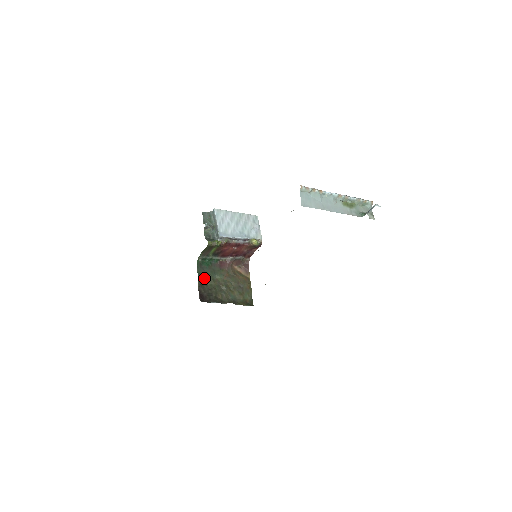
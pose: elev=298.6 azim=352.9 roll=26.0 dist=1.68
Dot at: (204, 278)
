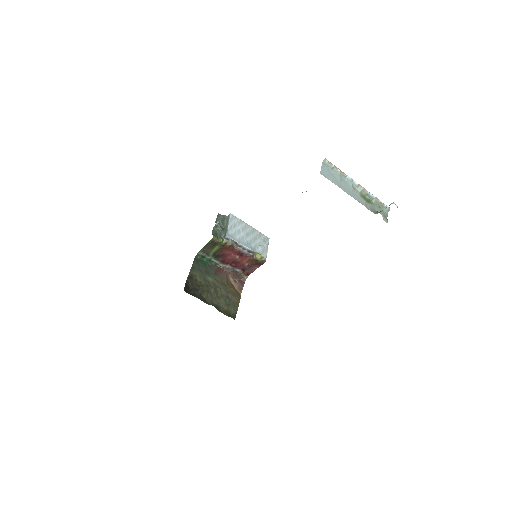
Dot at: (196, 273)
